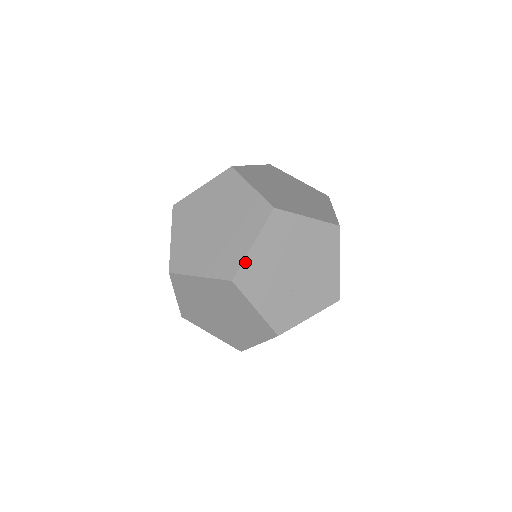
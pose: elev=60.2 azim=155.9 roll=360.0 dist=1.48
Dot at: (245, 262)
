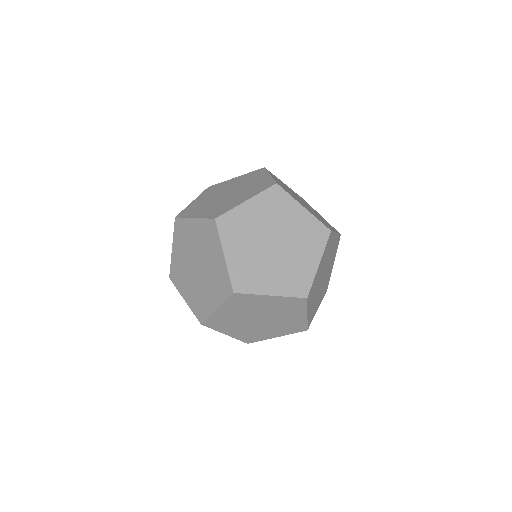
Dot at: (230, 272)
